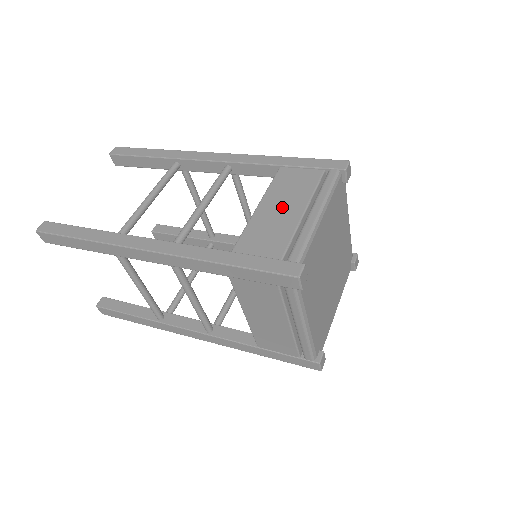
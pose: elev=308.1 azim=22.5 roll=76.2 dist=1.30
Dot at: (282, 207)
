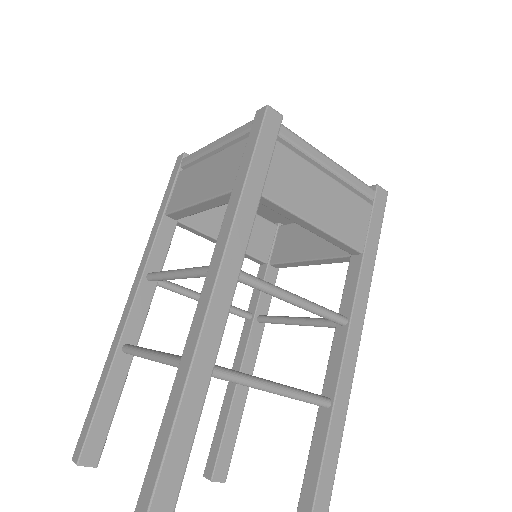
Dot at: (202, 179)
